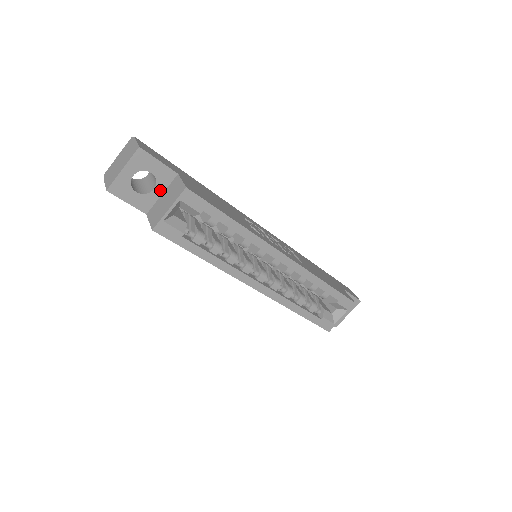
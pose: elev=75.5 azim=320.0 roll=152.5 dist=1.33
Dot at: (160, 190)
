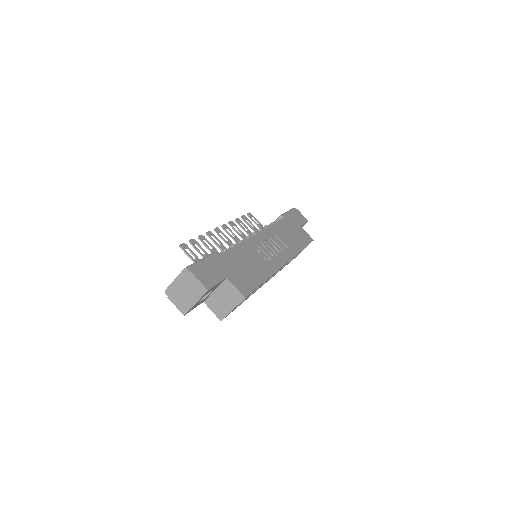
Dot at: (214, 290)
